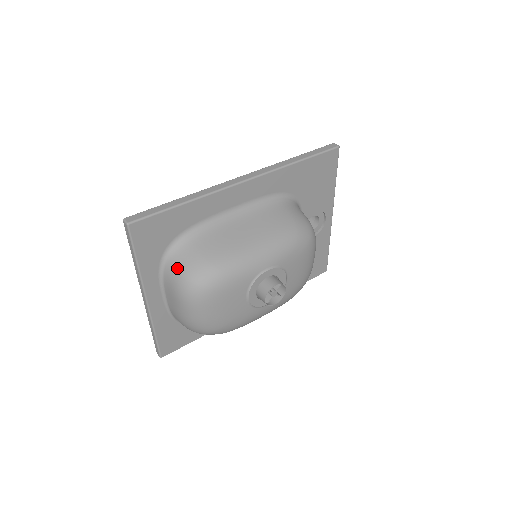
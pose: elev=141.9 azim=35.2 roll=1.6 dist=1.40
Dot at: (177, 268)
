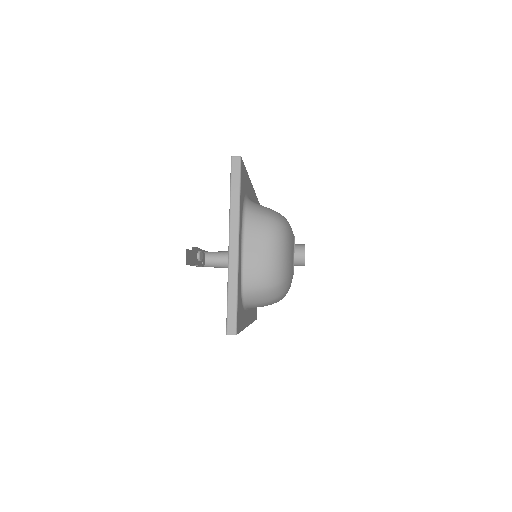
Dot at: (259, 213)
